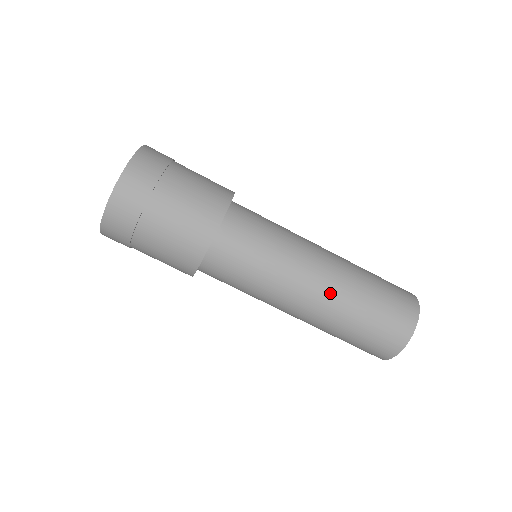
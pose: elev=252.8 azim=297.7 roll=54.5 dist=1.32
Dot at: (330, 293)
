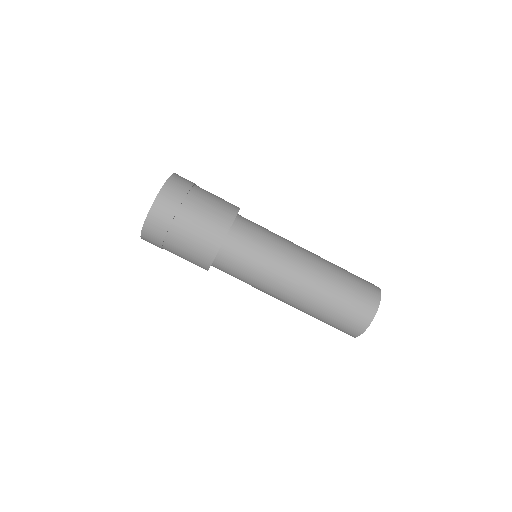
Dot at: (302, 298)
